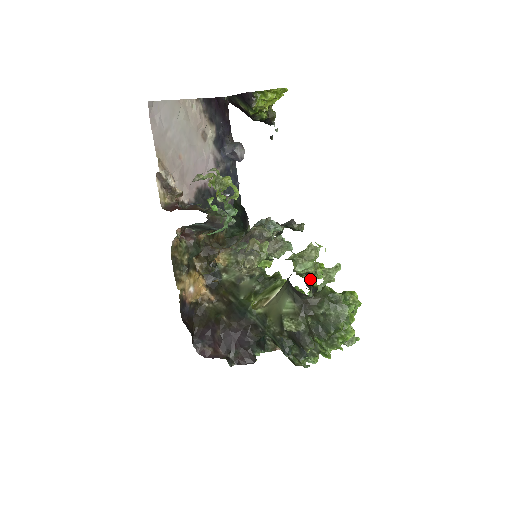
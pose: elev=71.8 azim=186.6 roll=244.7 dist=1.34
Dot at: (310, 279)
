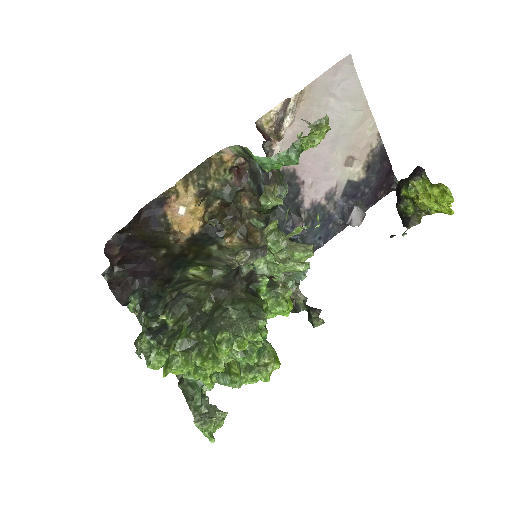
Dot at: occluded
